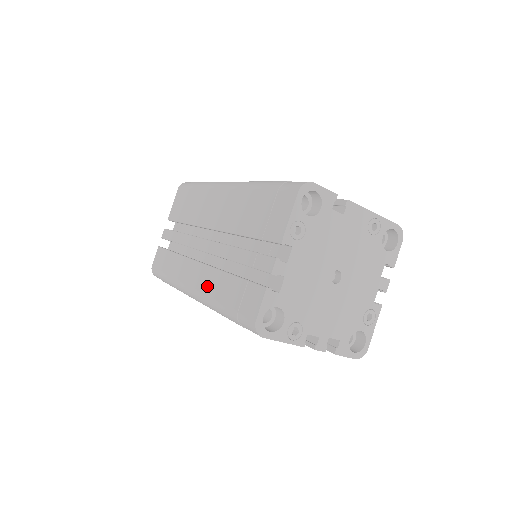
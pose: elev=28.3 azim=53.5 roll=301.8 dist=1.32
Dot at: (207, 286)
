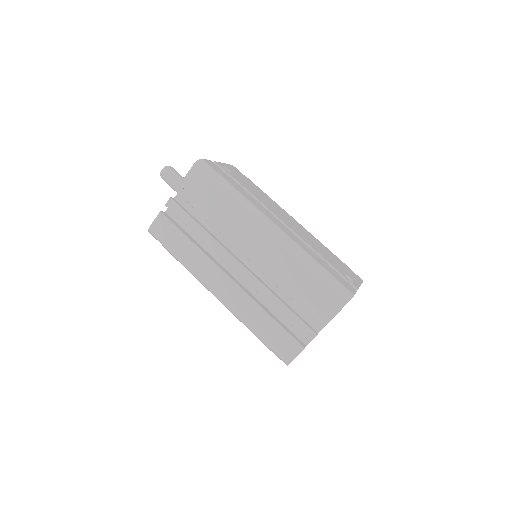
Dot at: (240, 306)
